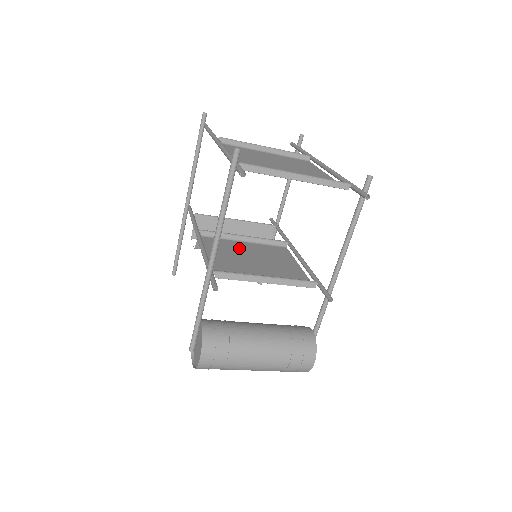
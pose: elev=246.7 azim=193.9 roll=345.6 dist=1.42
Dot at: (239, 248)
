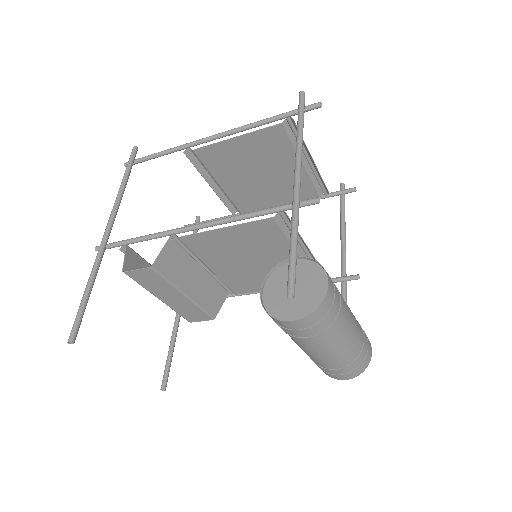
Dot at: (223, 258)
